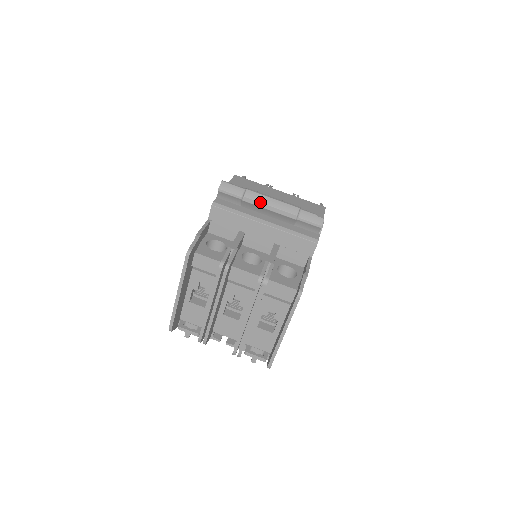
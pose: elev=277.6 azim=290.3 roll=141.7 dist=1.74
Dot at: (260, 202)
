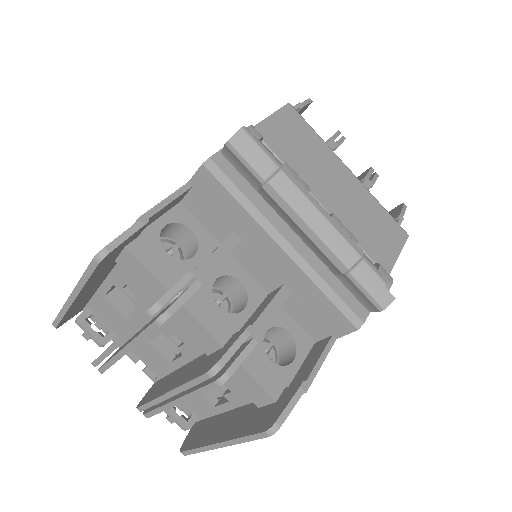
Dot at: (293, 209)
